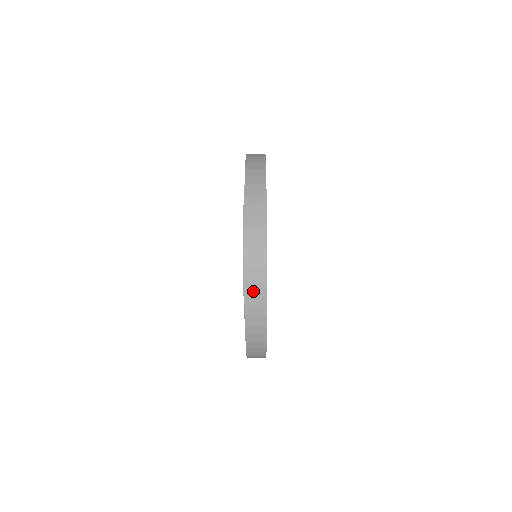
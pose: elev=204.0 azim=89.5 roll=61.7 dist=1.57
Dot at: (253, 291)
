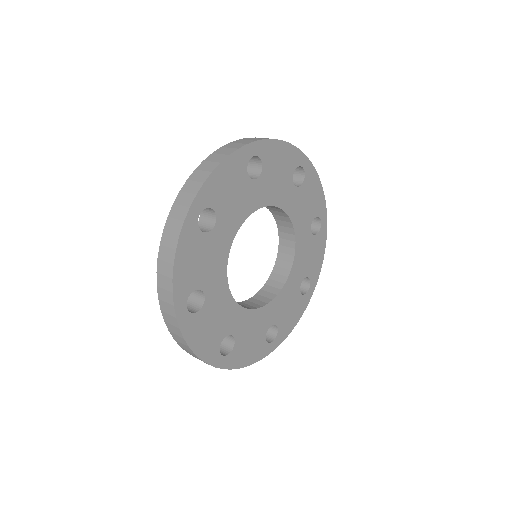
Dot at: (166, 311)
